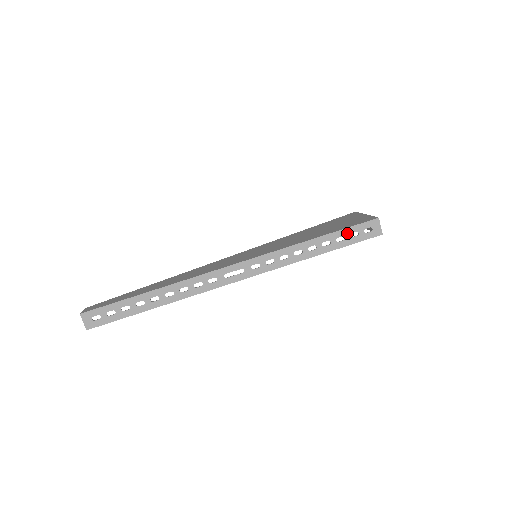
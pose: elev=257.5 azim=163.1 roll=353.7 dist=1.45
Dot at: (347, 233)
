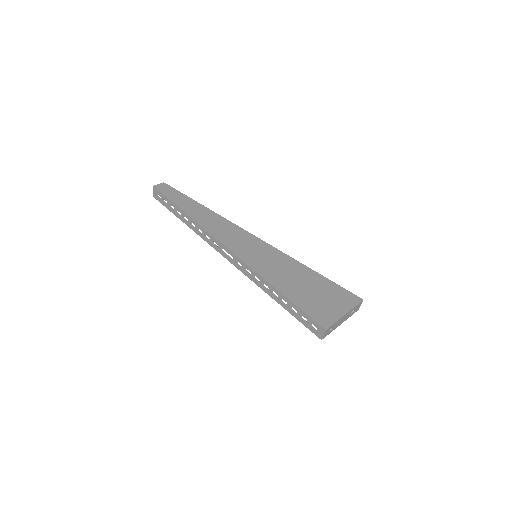
Dot at: (300, 312)
